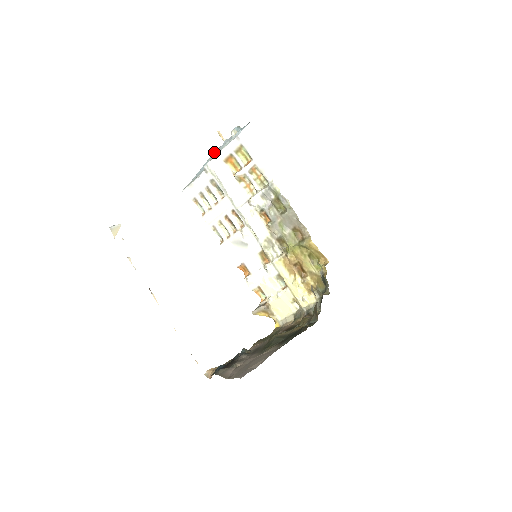
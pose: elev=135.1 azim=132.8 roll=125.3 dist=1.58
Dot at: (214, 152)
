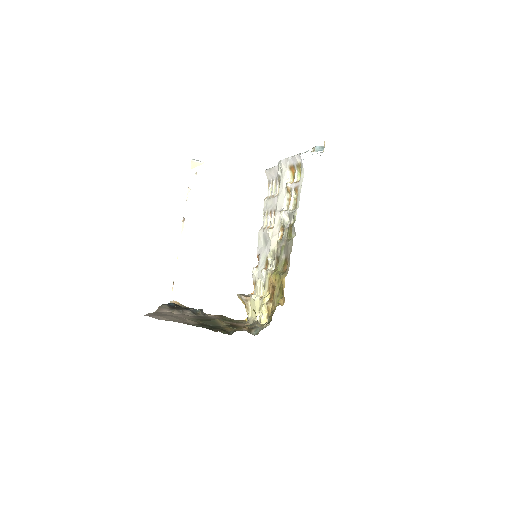
Dot at: occluded
